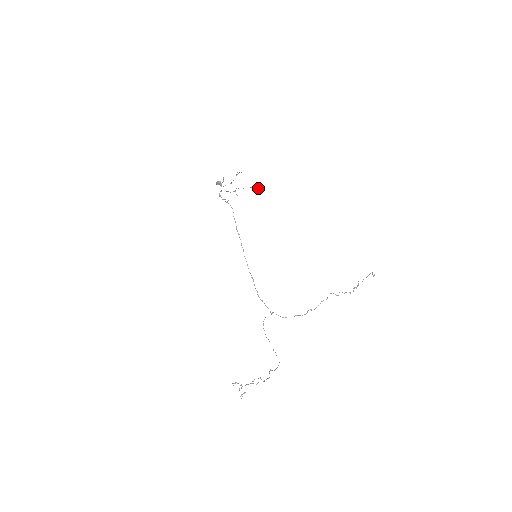
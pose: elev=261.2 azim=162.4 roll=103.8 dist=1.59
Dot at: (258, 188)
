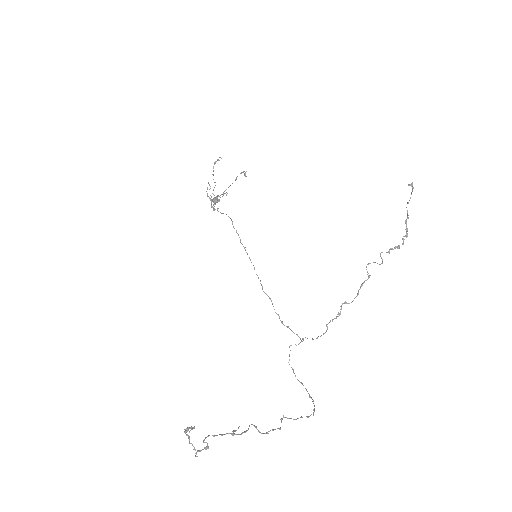
Dot at: occluded
